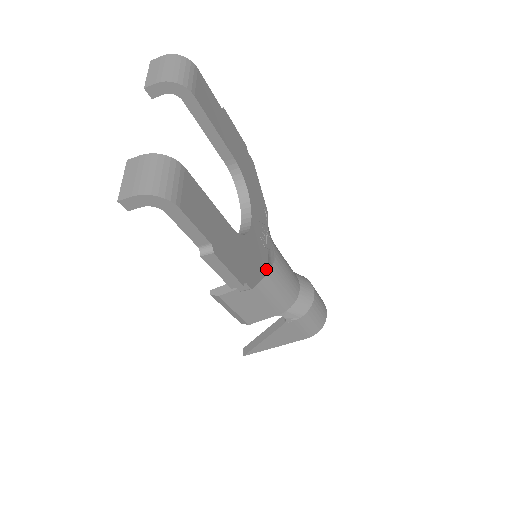
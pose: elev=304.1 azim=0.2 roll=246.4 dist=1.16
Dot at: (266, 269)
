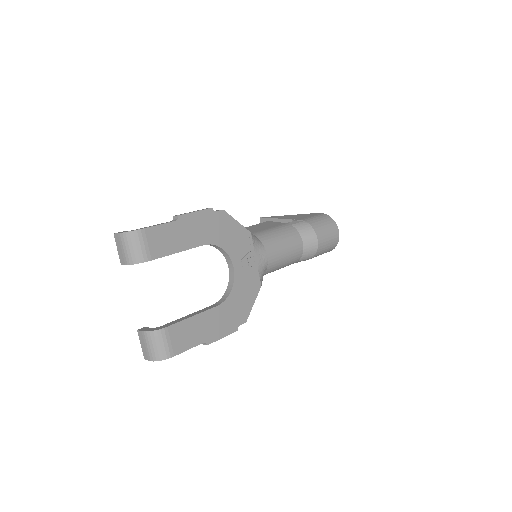
Dot at: (258, 287)
